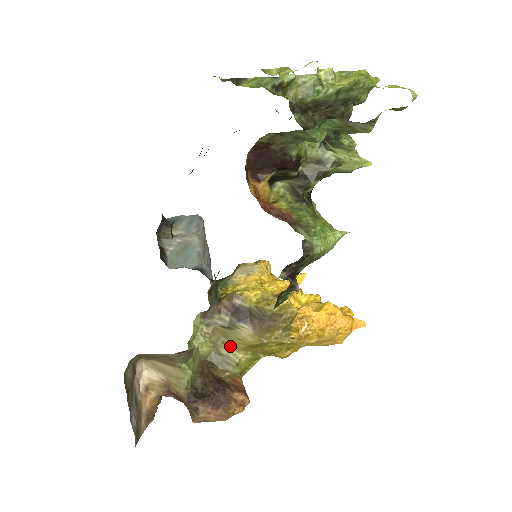
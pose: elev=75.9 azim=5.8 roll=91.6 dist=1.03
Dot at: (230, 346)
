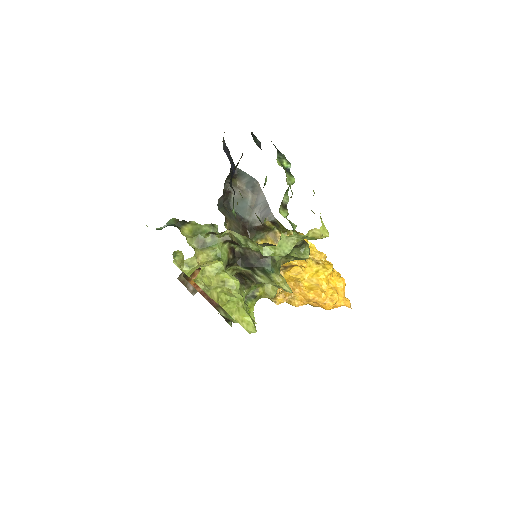
Dot at: occluded
